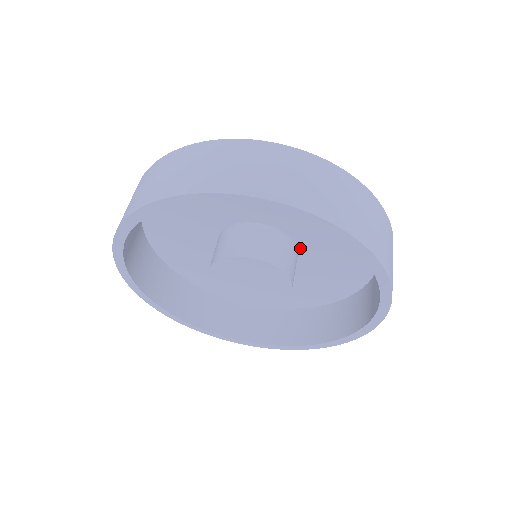
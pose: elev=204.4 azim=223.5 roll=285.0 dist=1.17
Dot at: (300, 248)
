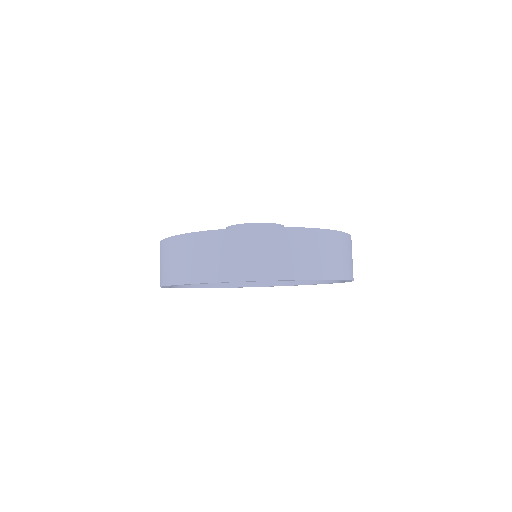
Dot at: occluded
